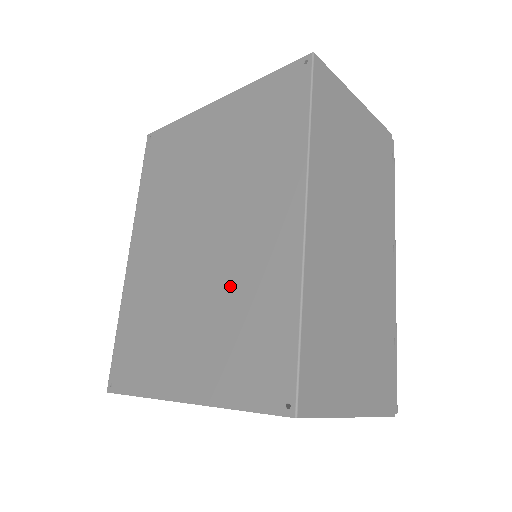
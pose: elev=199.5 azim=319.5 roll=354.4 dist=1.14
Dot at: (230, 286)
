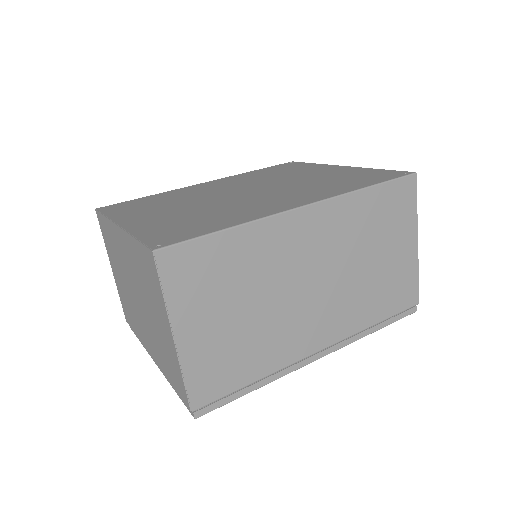
Dot at: (222, 207)
